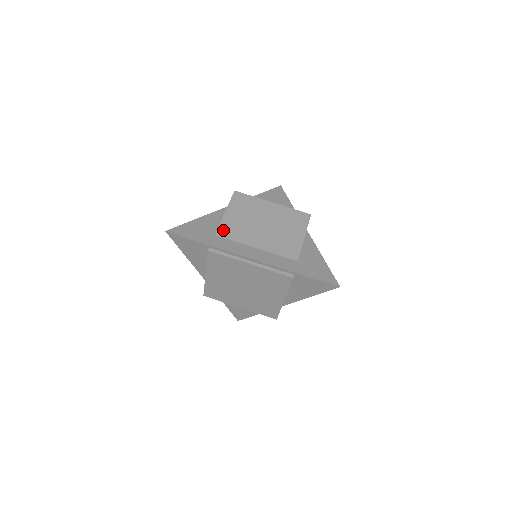
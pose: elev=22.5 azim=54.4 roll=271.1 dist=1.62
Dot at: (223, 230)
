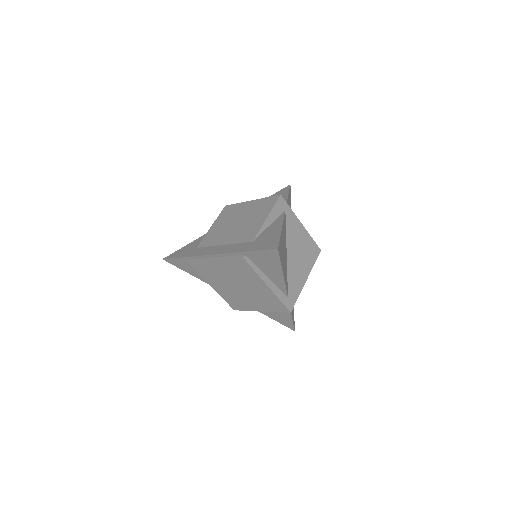
Dot at: (204, 241)
